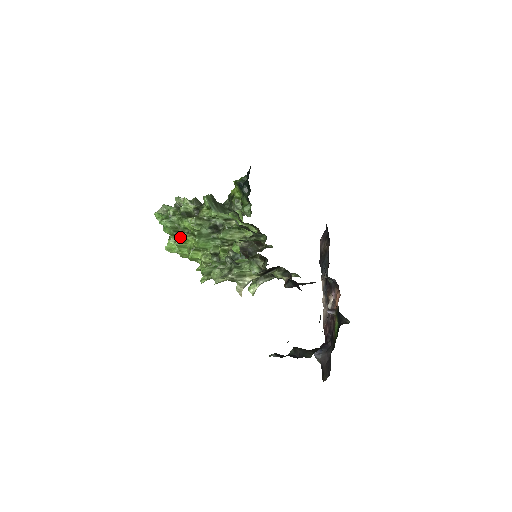
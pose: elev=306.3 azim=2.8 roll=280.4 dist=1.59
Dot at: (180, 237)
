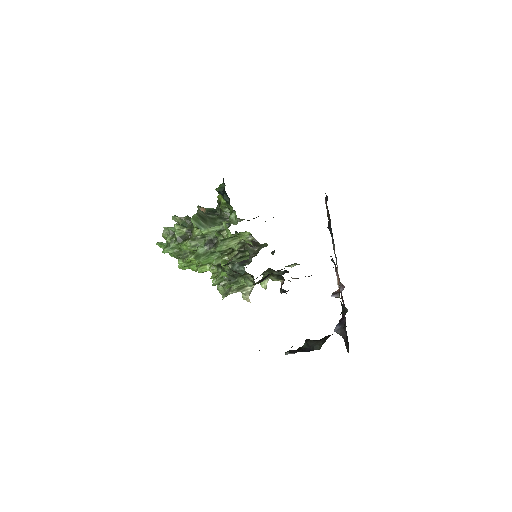
Dot at: (184, 259)
